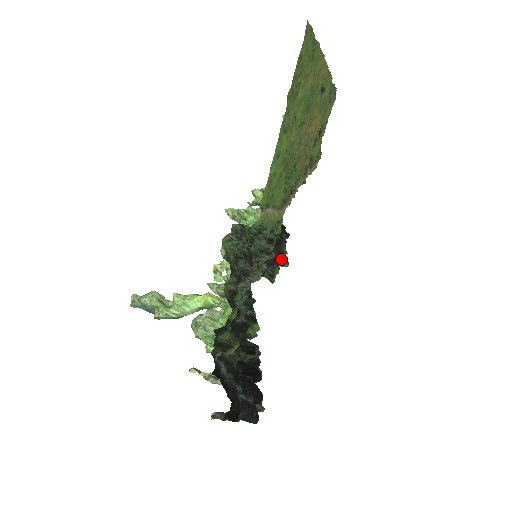
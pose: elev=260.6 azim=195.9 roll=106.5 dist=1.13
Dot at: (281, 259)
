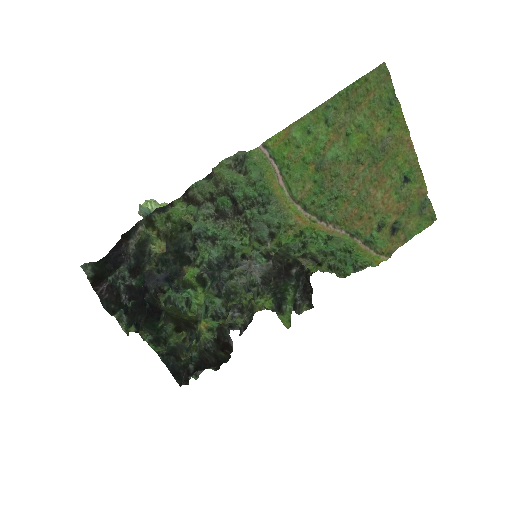
Dot at: (284, 307)
